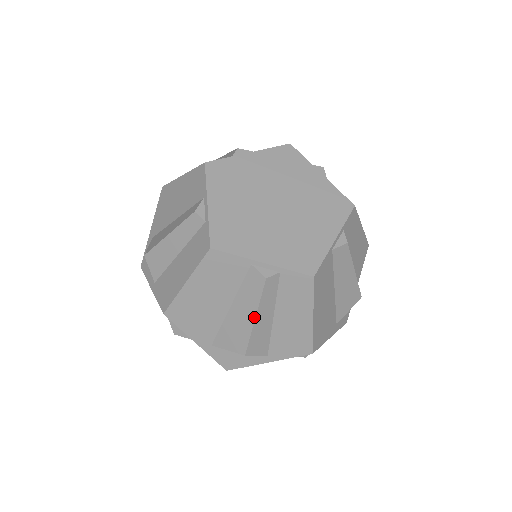
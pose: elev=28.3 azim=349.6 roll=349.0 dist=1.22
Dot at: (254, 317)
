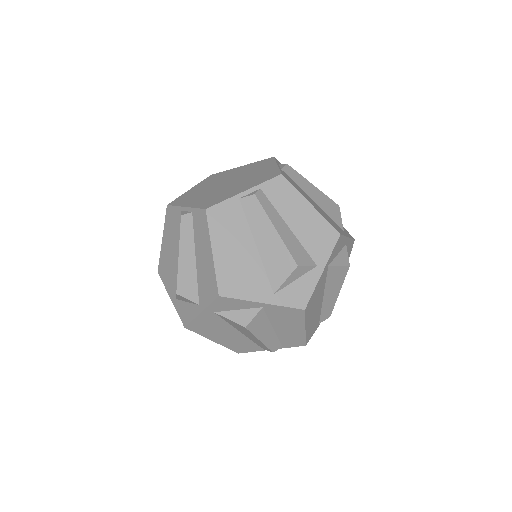
Dot at: (274, 229)
